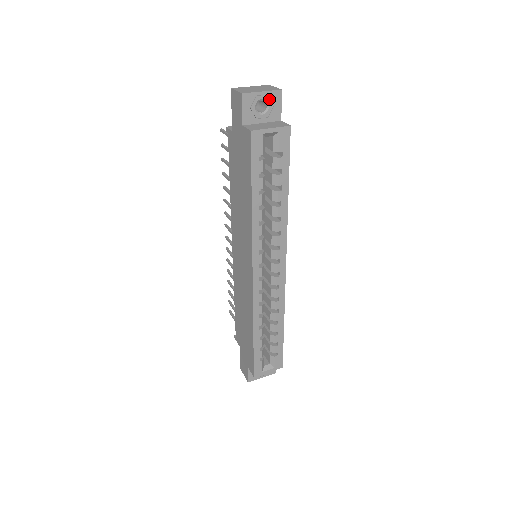
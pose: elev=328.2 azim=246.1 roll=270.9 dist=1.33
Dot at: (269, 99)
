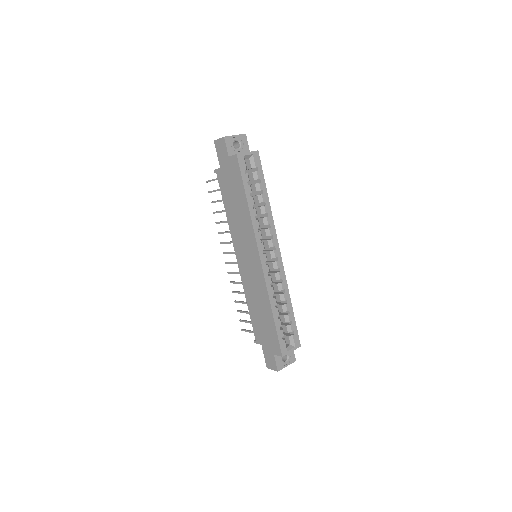
Dot at: (240, 140)
